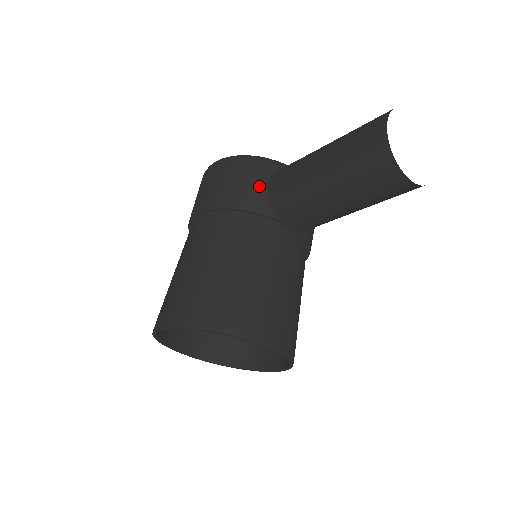
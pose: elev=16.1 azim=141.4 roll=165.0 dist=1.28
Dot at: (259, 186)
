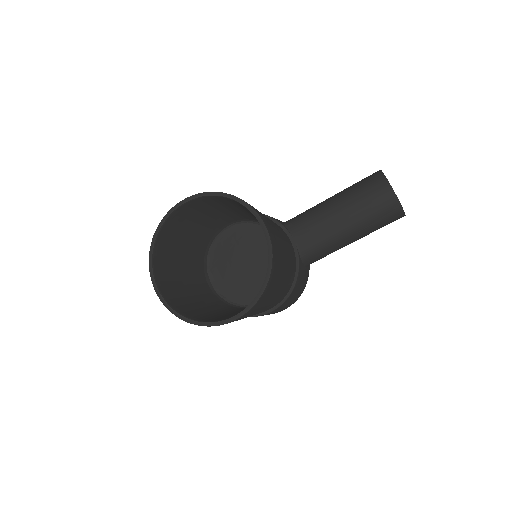
Dot at: (279, 220)
